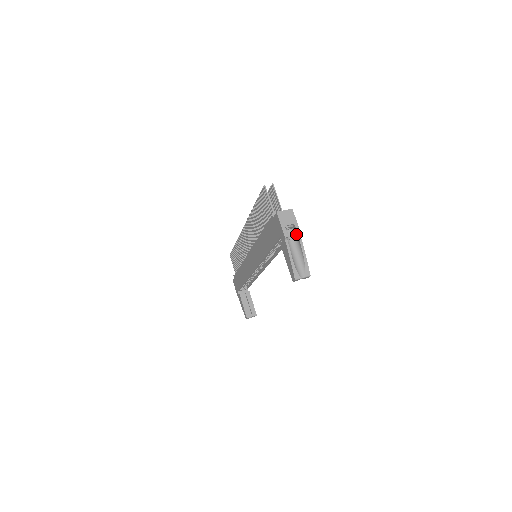
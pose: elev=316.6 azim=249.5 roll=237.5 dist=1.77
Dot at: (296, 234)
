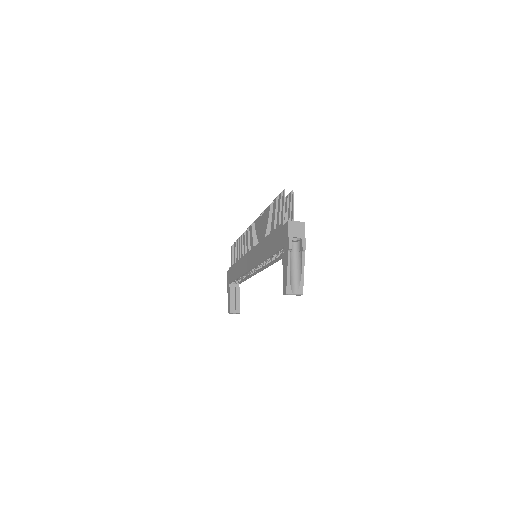
Dot at: (301, 248)
